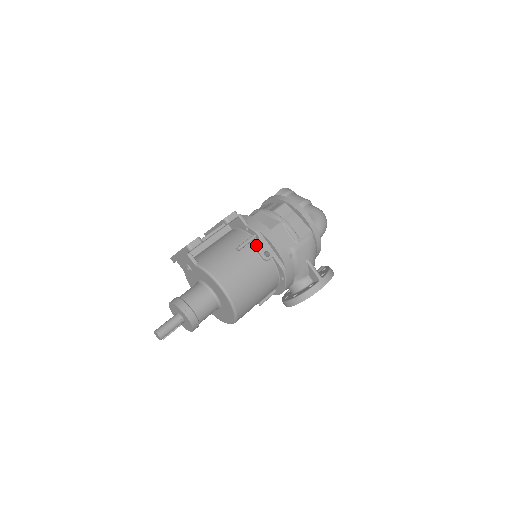
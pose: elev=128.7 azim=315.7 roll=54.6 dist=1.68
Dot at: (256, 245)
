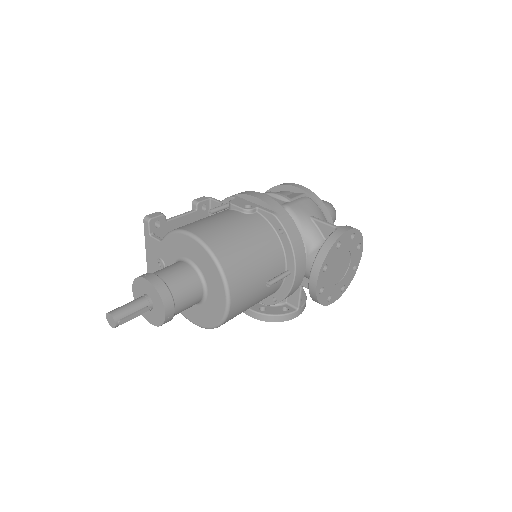
Dot at: (231, 202)
